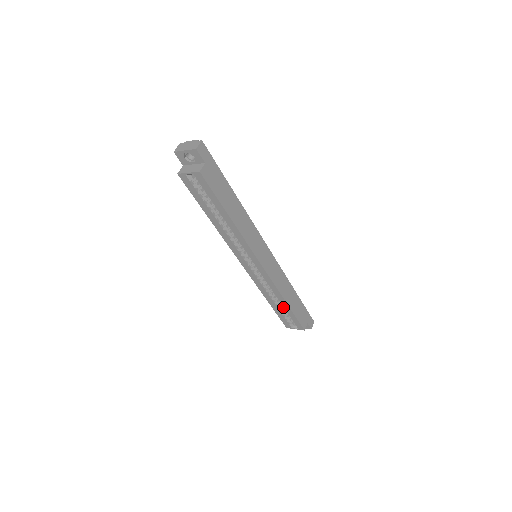
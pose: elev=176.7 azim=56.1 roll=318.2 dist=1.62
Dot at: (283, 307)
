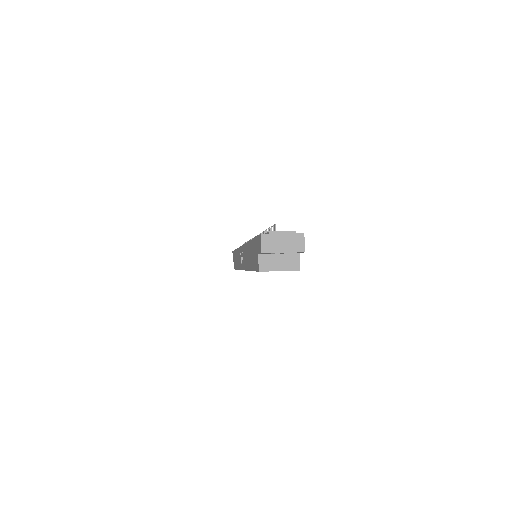
Dot at: occluded
